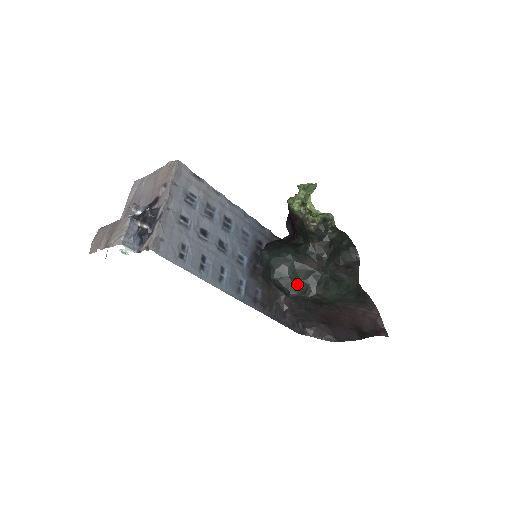
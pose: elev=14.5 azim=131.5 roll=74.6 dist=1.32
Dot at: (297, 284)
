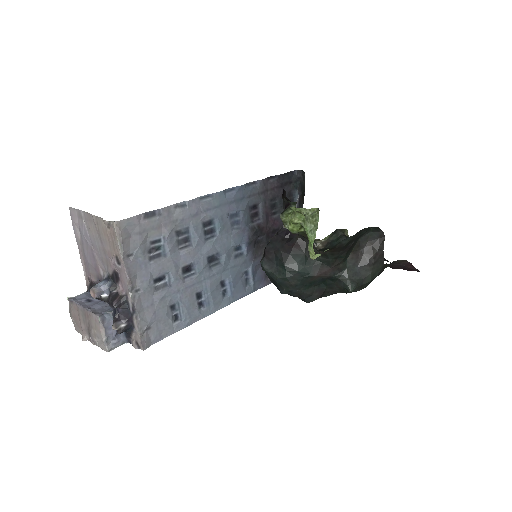
Dot at: (312, 292)
